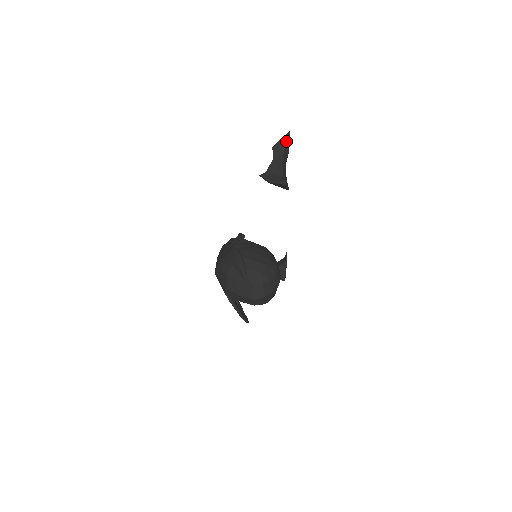
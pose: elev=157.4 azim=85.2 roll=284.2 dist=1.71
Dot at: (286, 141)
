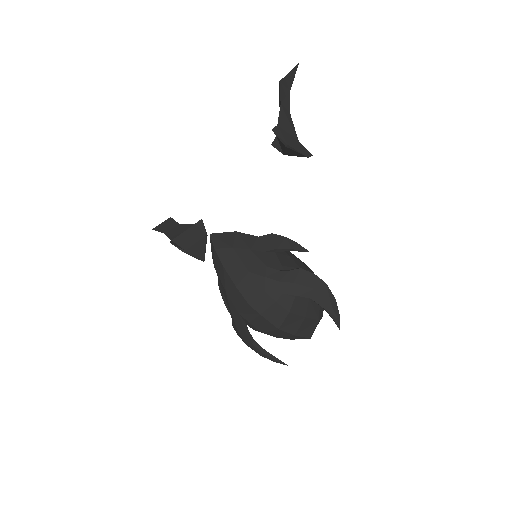
Dot at: occluded
